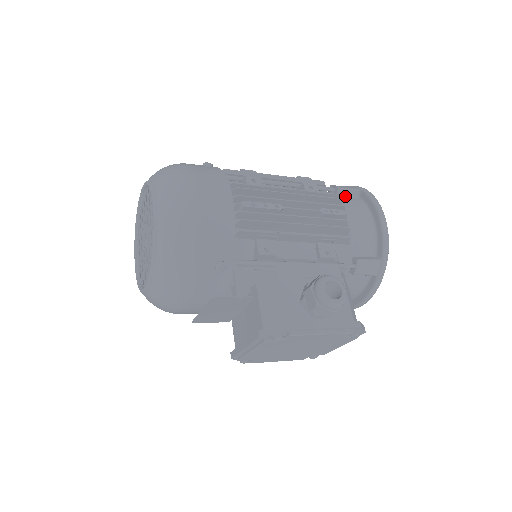
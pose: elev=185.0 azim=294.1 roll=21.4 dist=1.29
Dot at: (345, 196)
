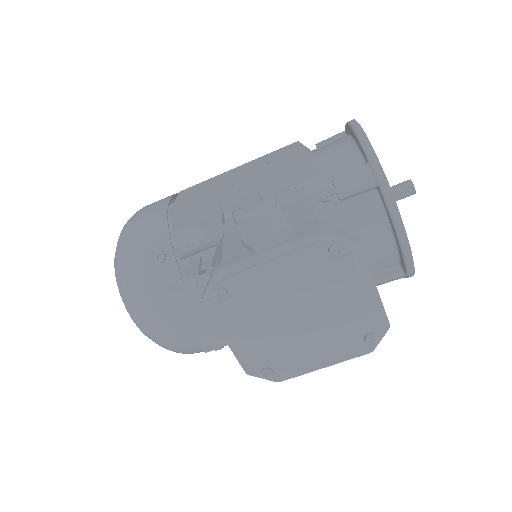
Dot at: occluded
